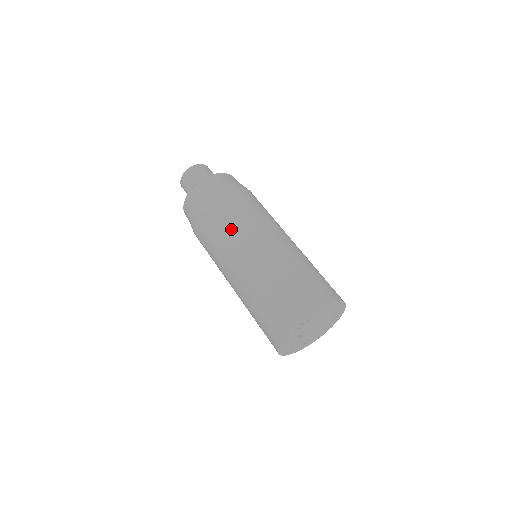
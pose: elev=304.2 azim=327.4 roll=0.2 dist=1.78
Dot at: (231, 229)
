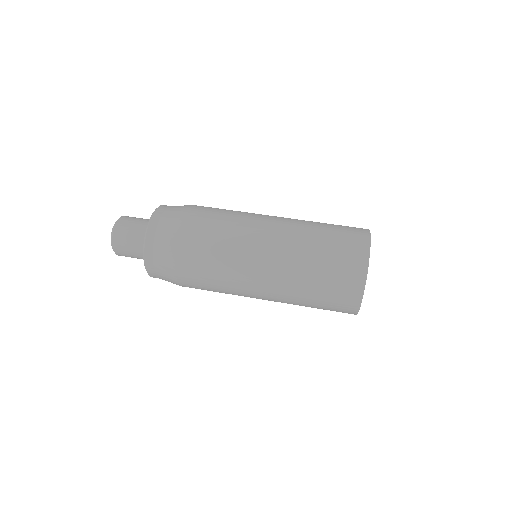
Dot at: (226, 259)
